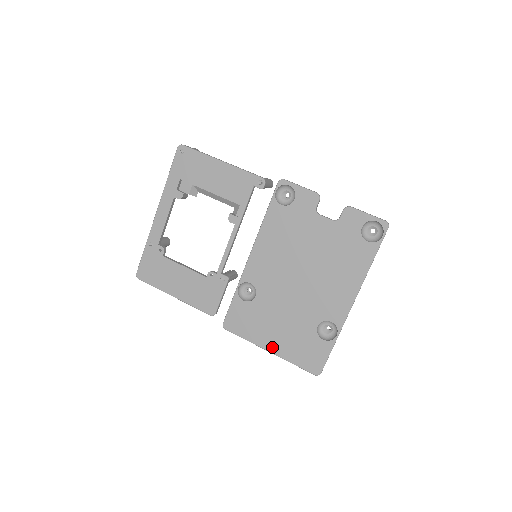
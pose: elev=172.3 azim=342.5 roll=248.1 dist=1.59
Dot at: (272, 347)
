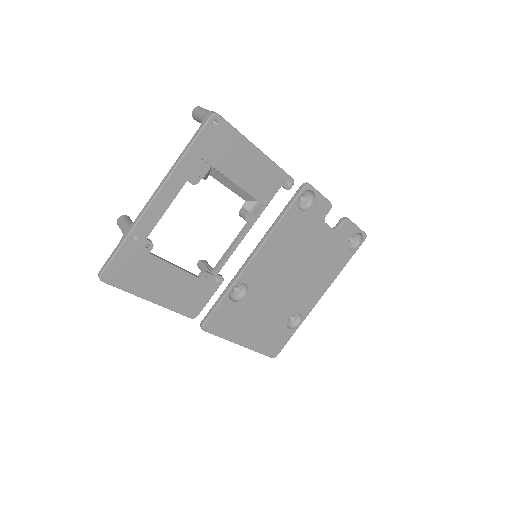
Dot at: (245, 341)
